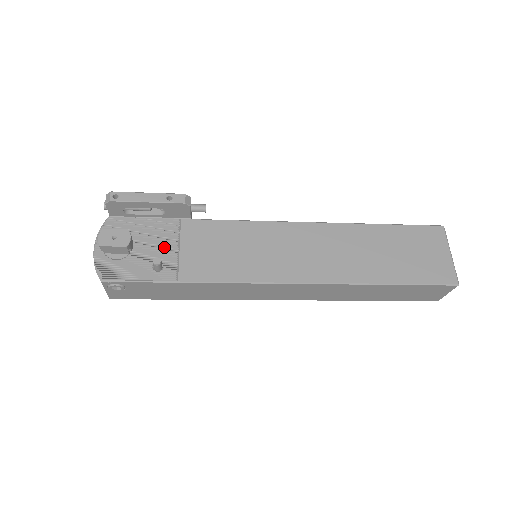
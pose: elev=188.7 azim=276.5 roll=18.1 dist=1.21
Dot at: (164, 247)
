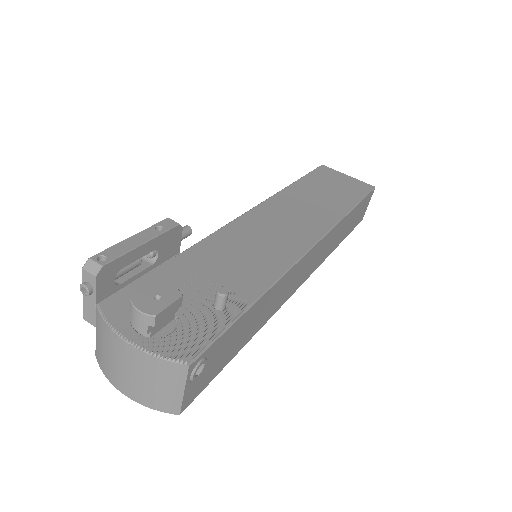
Dot at: (198, 287)
